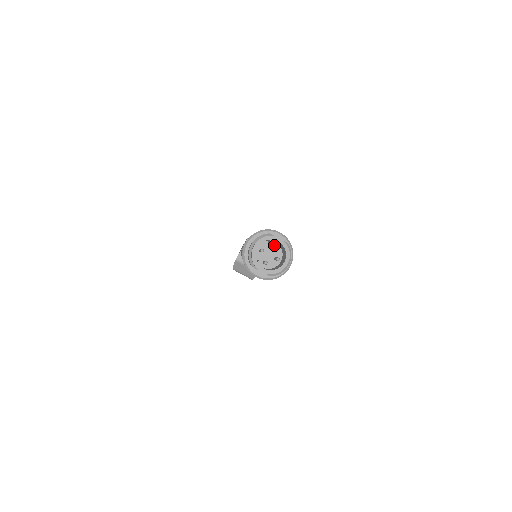
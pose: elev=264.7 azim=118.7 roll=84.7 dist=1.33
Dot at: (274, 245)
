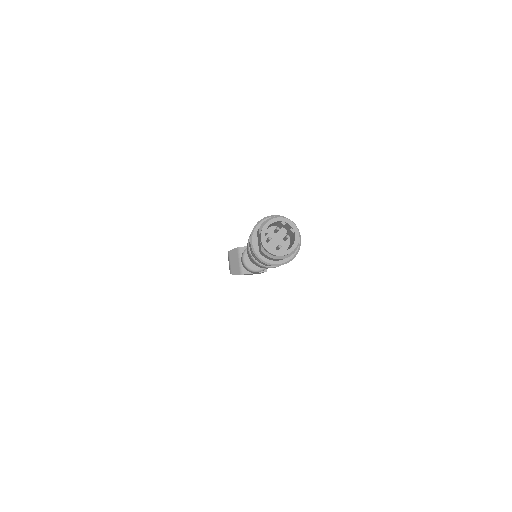
Dot at: occluded
